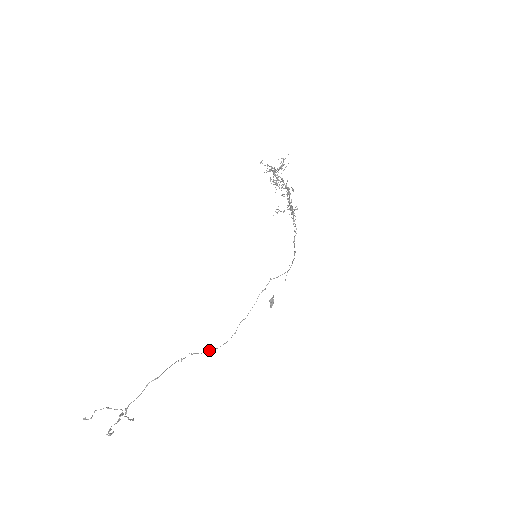
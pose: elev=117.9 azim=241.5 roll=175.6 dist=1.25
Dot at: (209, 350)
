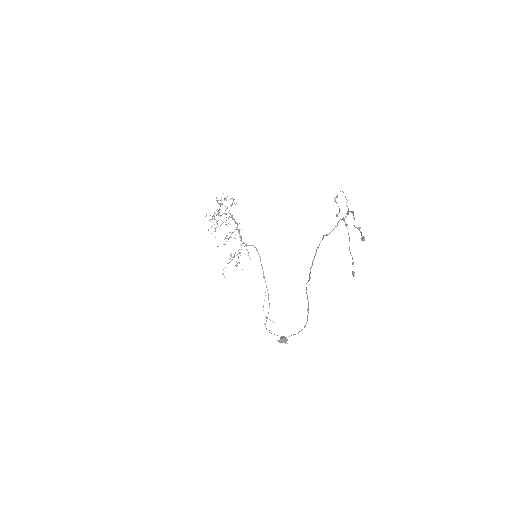
Dot at: (307, 309)
